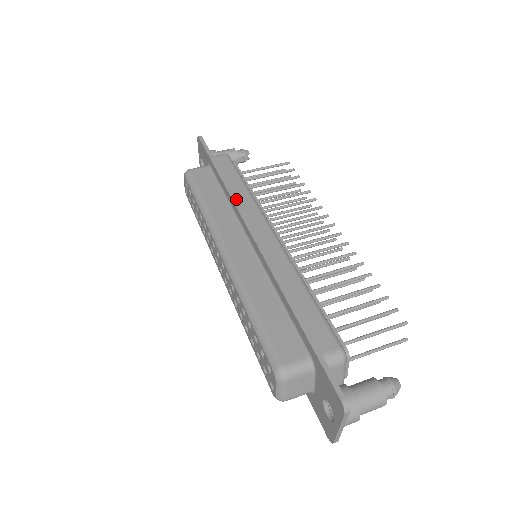
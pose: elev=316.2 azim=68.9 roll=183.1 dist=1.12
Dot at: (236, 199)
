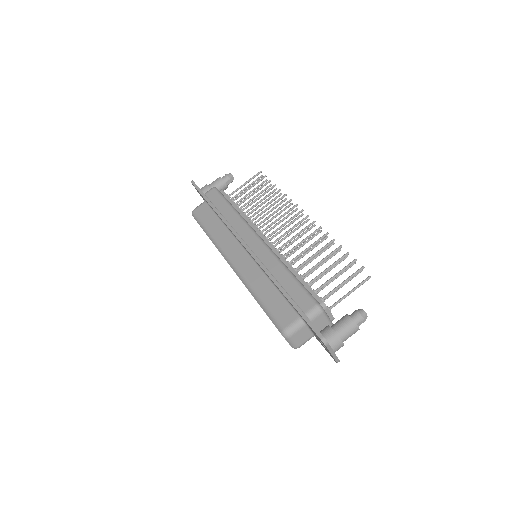
Dot at: (228, 223)
